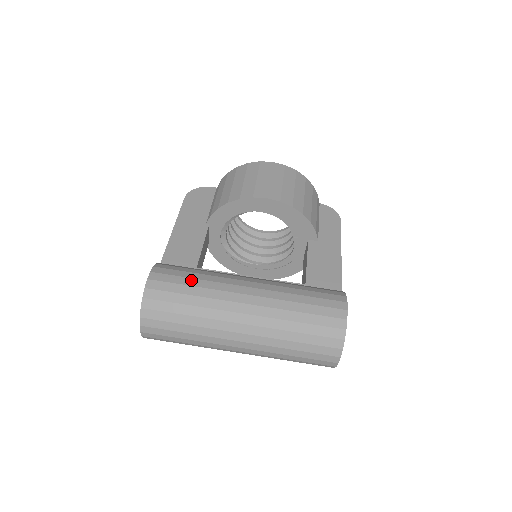
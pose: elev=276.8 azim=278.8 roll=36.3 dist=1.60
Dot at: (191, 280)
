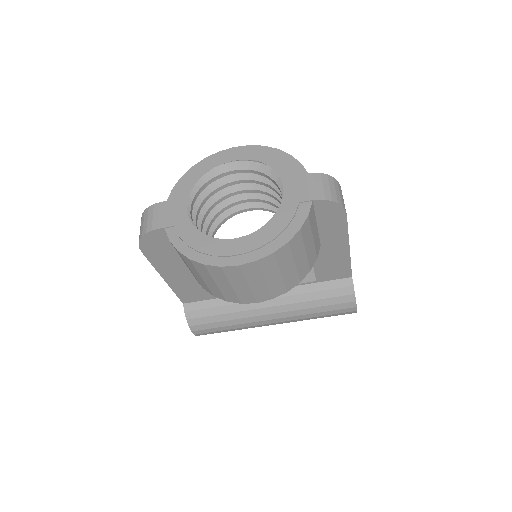
Dot at: (225, 328)
